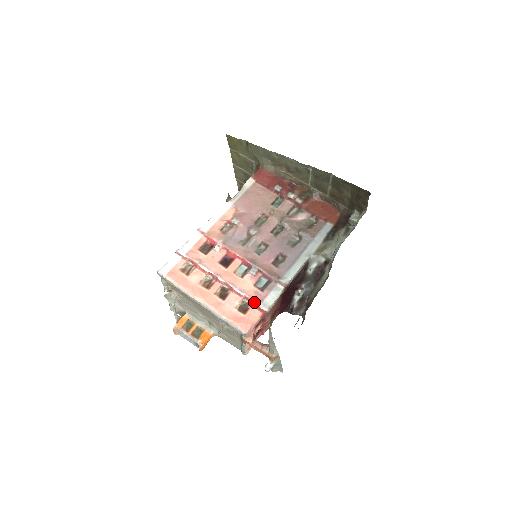
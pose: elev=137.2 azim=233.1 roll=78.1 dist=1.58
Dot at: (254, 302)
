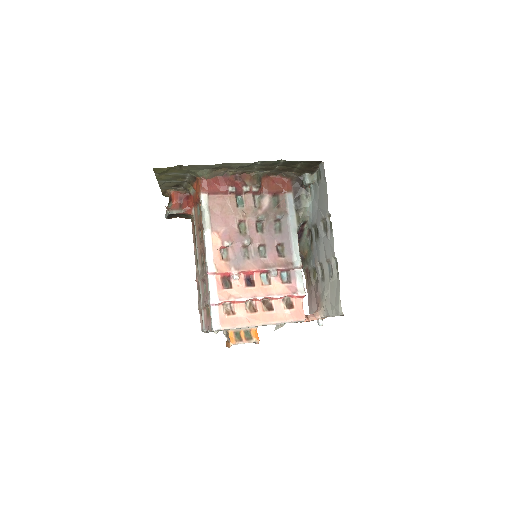
Dot at: (293, 295)
